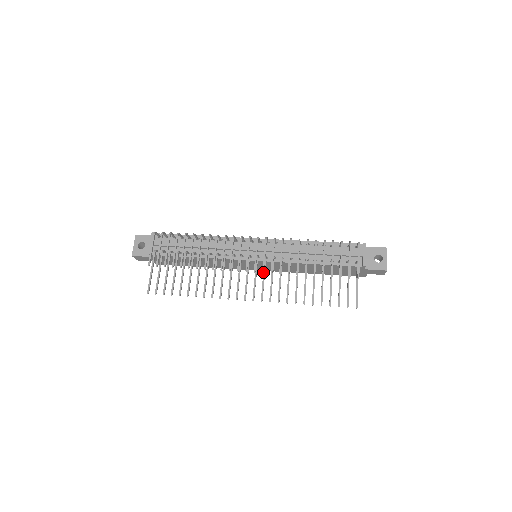
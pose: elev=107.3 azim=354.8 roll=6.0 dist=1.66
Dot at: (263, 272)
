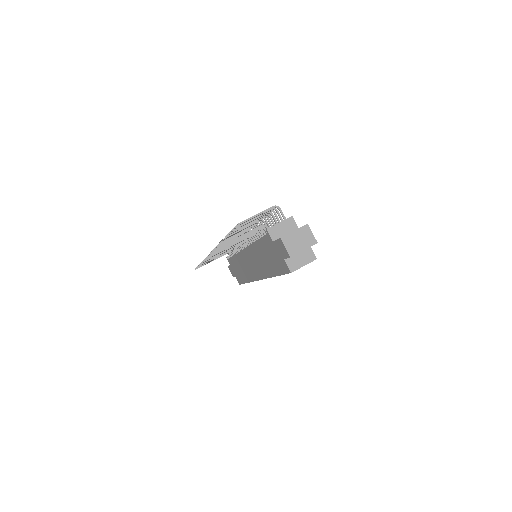
Dot at: (223, 239)
